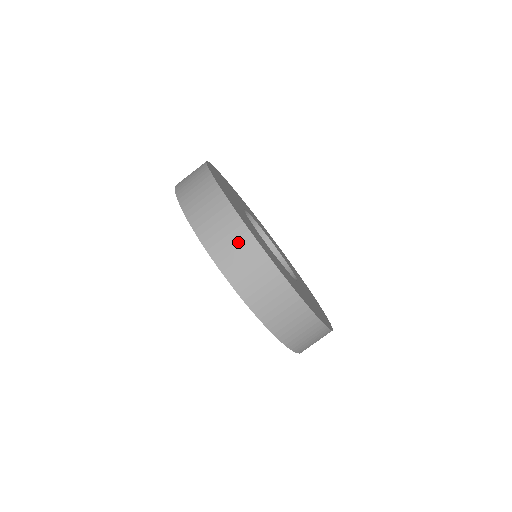
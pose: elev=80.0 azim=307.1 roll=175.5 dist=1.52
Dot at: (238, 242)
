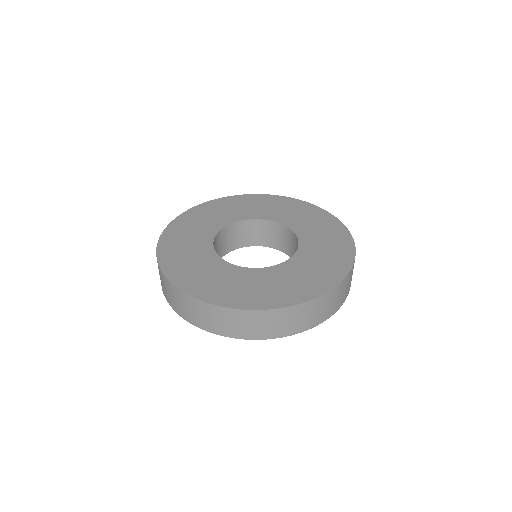
Dot at: (168, 288)
